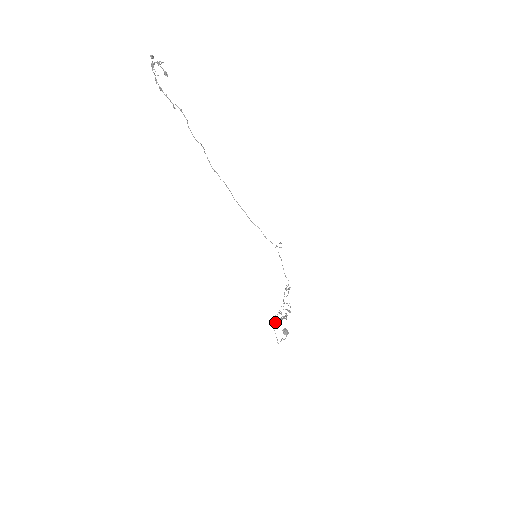
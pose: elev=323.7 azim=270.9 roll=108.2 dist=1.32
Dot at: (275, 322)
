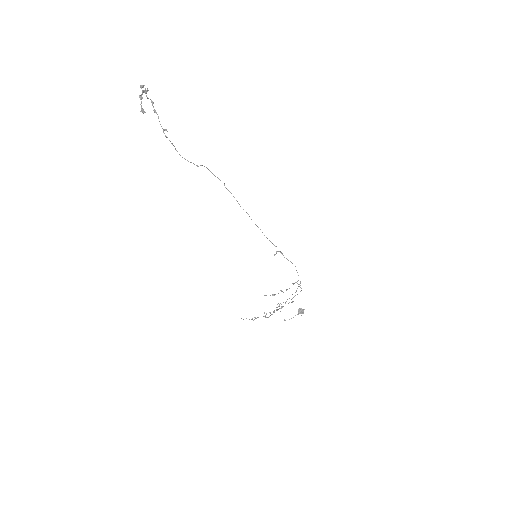
Dot at: occluded
